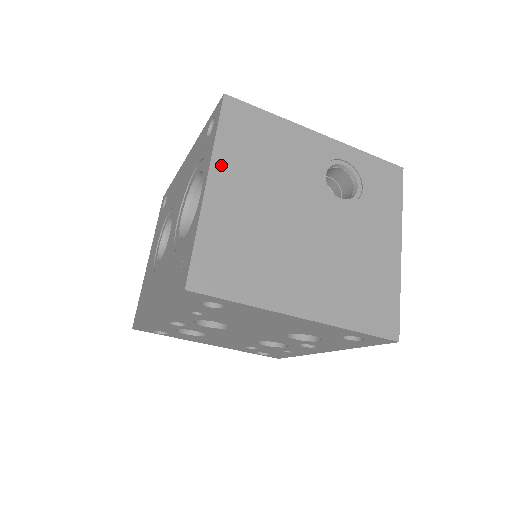
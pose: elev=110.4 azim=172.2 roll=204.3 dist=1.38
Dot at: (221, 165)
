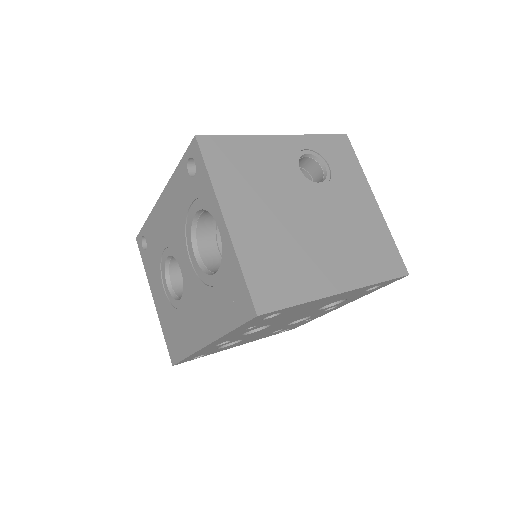
Dot at: (226, 199)
